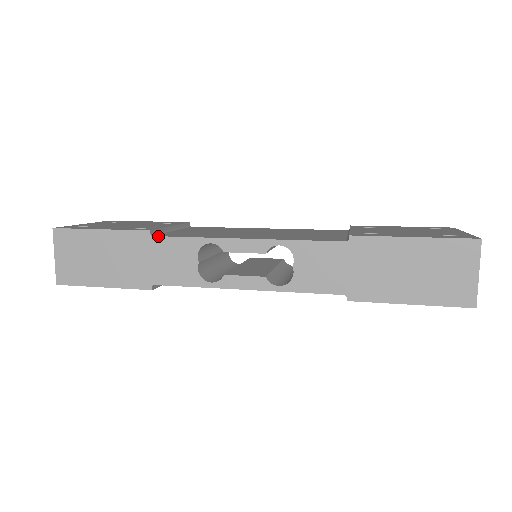
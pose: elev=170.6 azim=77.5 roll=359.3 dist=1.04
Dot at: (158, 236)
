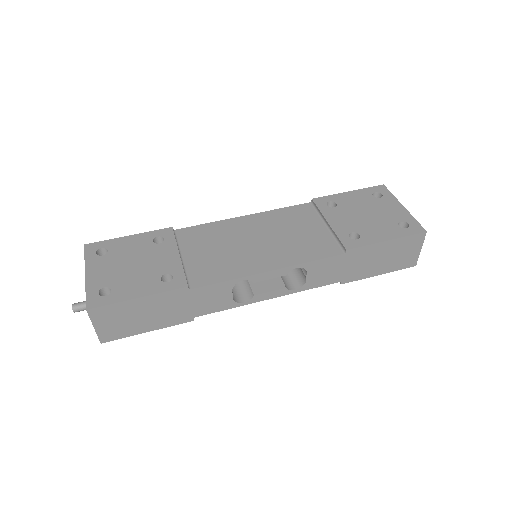
Dot at: (196, 288)
